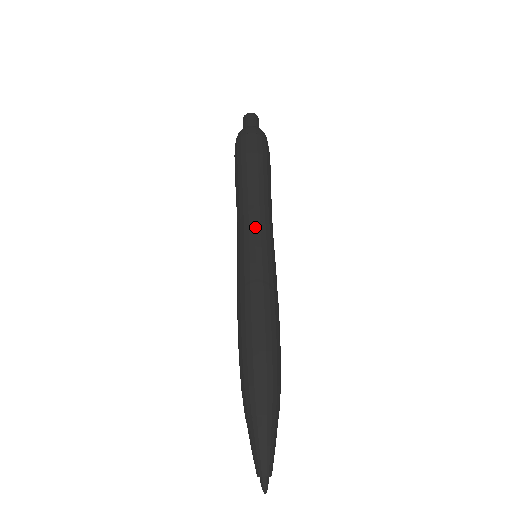
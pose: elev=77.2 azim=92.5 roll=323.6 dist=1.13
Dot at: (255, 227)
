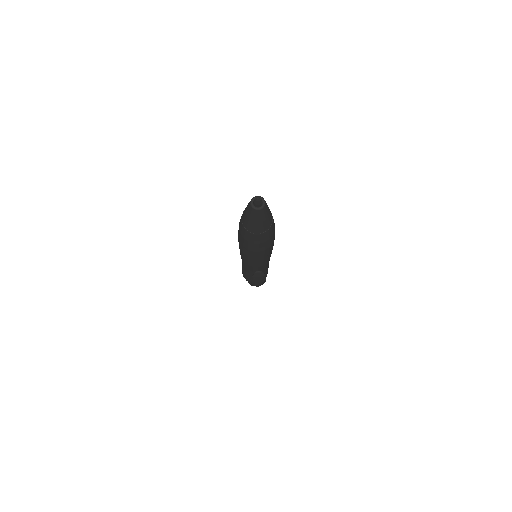
Dot at: occluded
